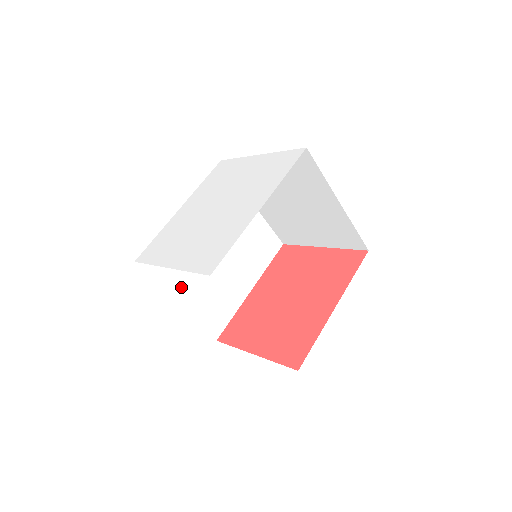
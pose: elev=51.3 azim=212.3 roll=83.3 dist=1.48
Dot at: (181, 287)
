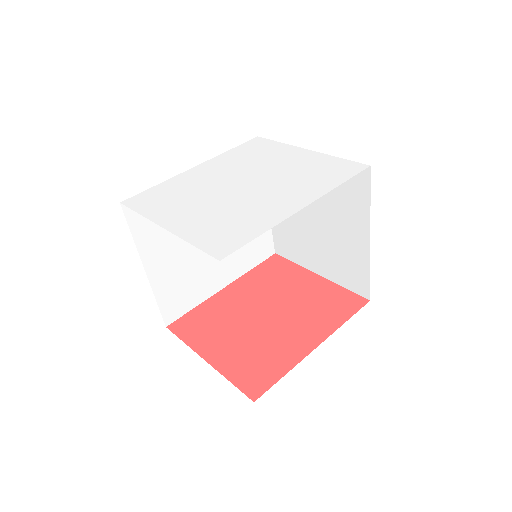
Dot at: (156, 253)
